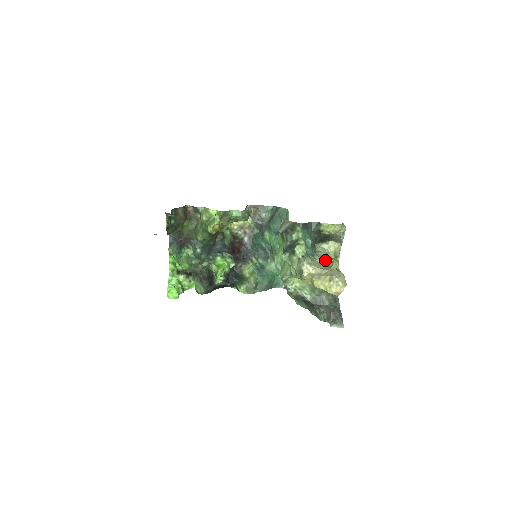
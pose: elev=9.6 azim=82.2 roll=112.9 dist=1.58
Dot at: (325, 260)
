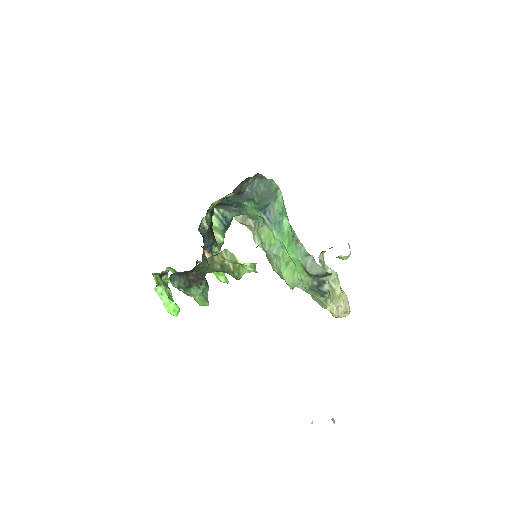
Dot at: (327, 271)
